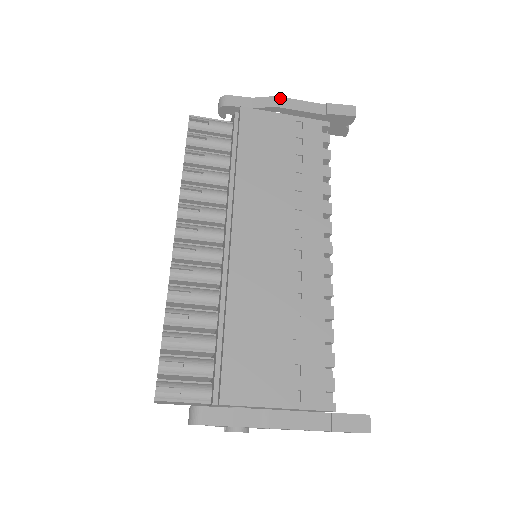
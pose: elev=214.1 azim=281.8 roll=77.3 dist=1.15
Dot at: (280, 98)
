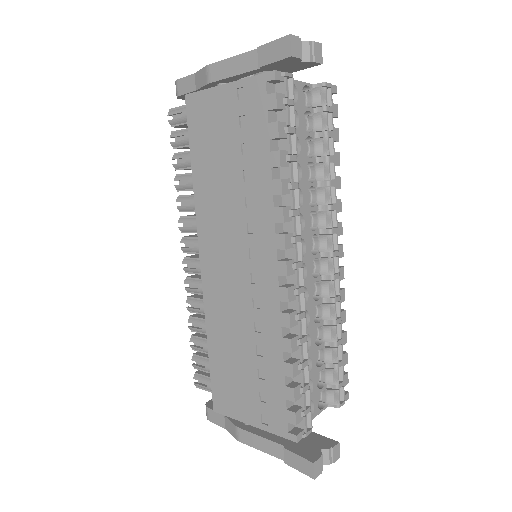
Dot at: (210, 66)
